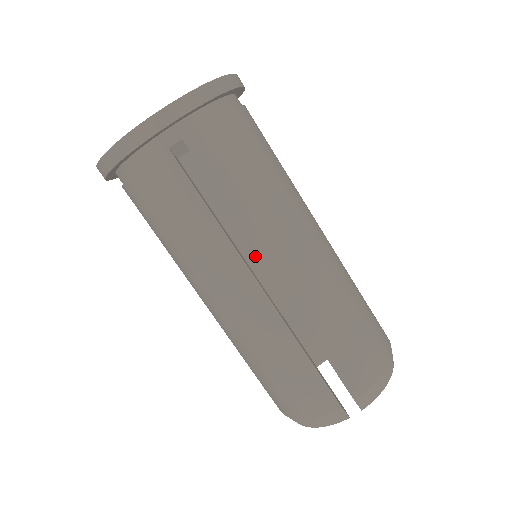
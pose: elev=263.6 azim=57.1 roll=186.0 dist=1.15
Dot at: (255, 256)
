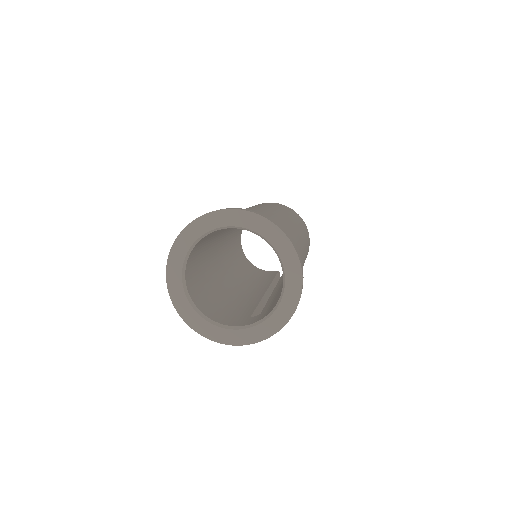
Dot at: occluded
